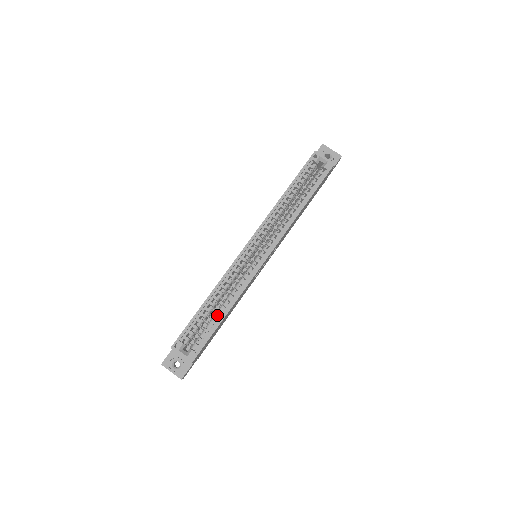
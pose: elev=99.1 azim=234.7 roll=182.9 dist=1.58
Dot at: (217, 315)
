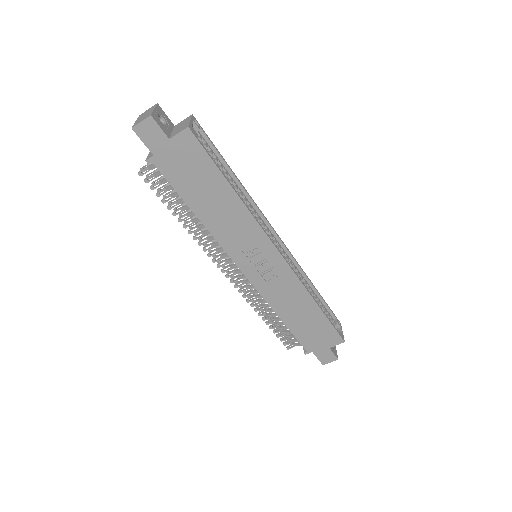
Dot at: occluded
